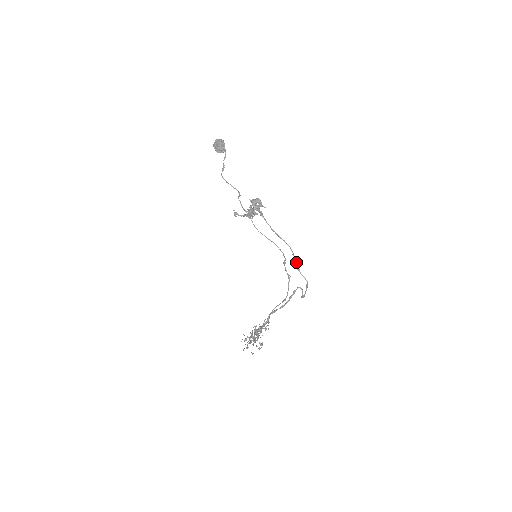
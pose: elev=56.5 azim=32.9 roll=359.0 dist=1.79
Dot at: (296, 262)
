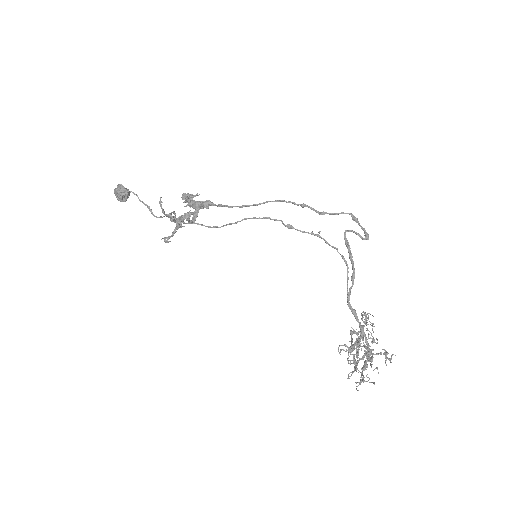
Dot at: (310, 208)
